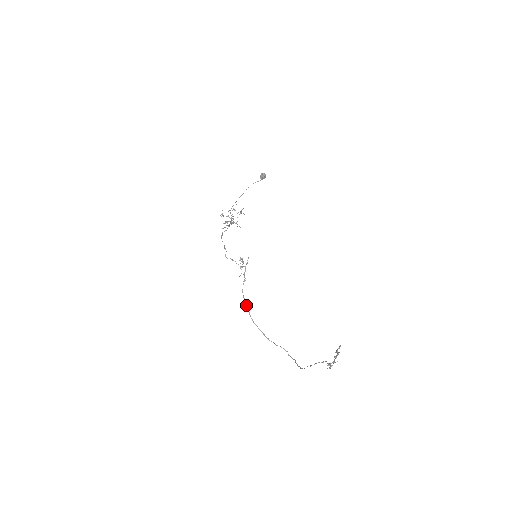
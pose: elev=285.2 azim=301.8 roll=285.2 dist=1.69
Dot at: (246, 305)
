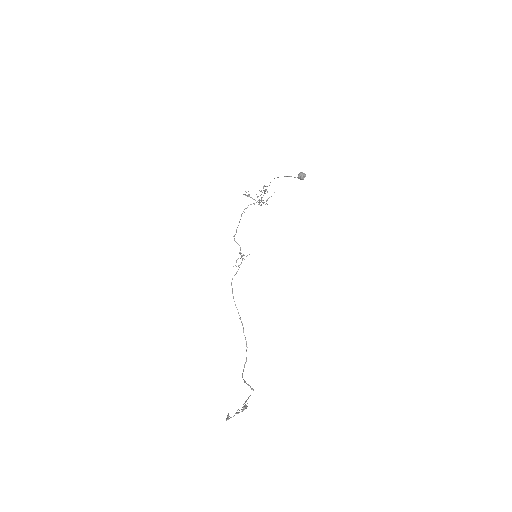
Dot at: (232, 291)
